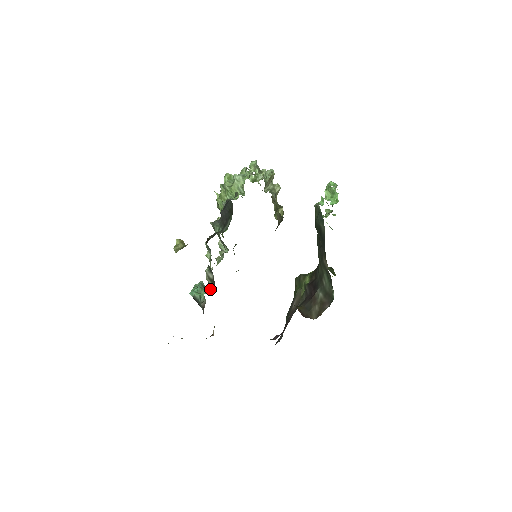
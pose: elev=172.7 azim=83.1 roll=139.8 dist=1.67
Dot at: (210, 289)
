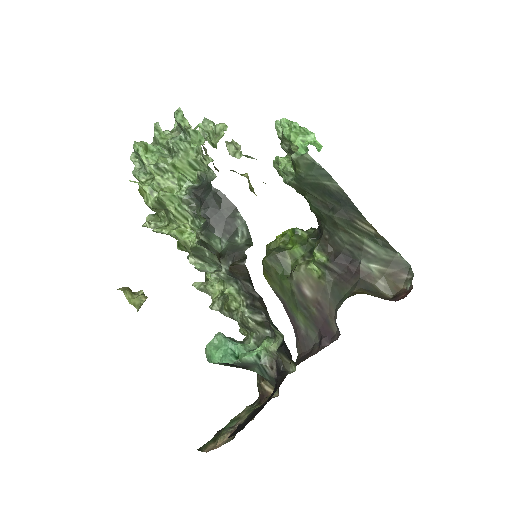
Dot at: (263, 337)
